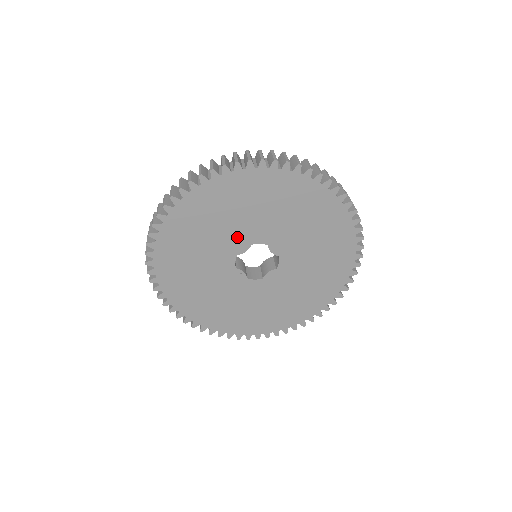
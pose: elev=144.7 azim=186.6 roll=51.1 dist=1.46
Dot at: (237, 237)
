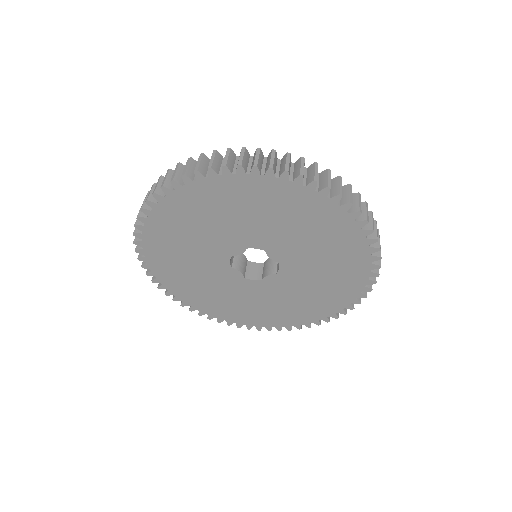
Dot at: (230, 239)
